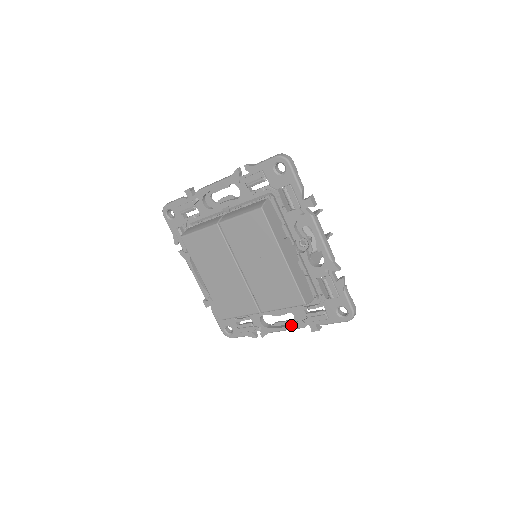
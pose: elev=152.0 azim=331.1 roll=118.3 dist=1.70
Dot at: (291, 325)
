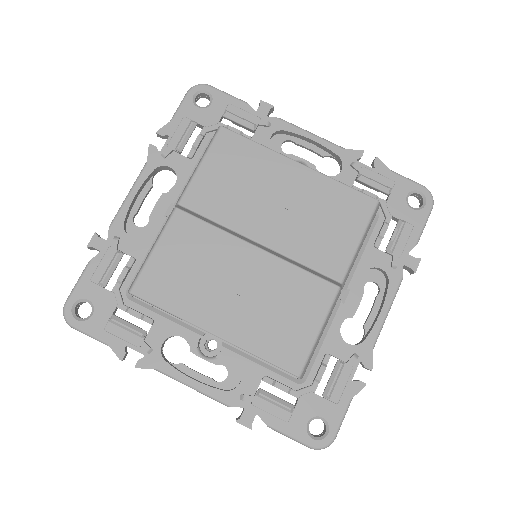
Dot at: (386, 294)
